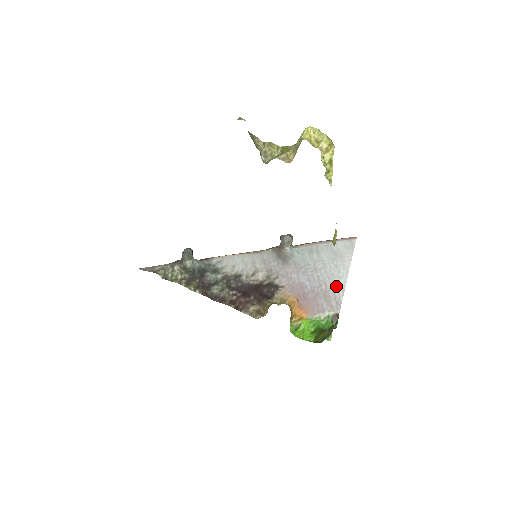
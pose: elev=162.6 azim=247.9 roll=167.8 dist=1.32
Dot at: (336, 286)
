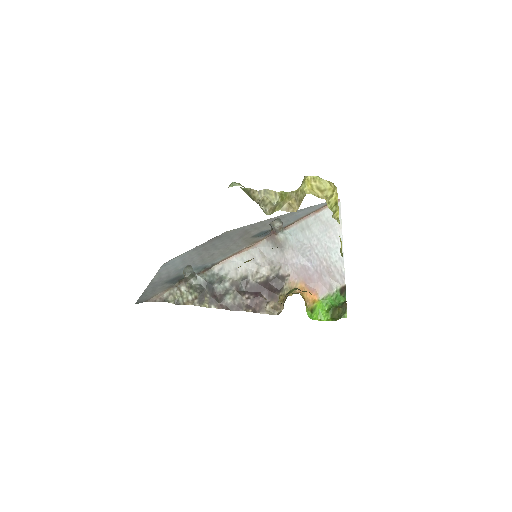
Dot at: (335, 259)
